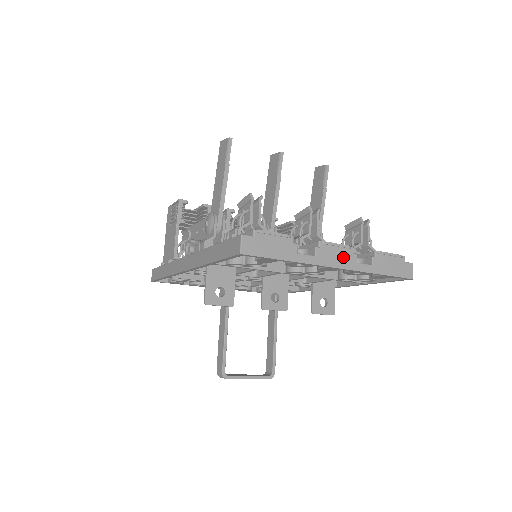
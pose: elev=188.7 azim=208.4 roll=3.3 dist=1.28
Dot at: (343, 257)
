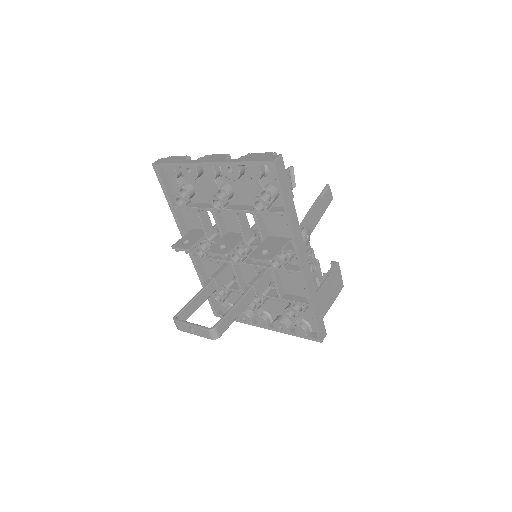
Dot at: (216, 158)
